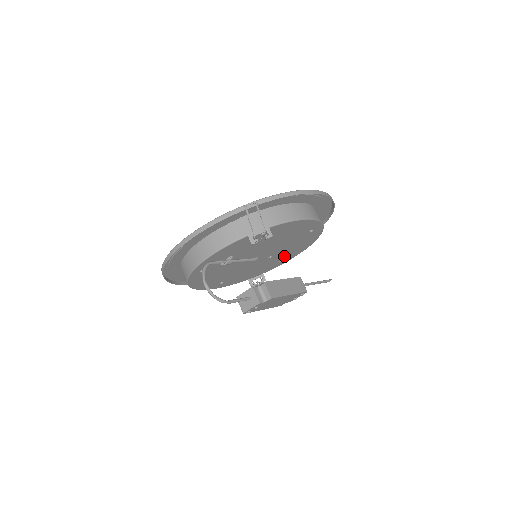
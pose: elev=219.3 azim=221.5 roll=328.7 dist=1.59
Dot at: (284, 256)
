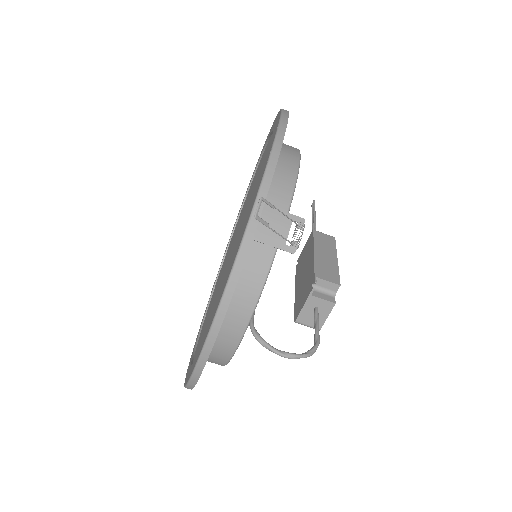
Dot at: occluded
